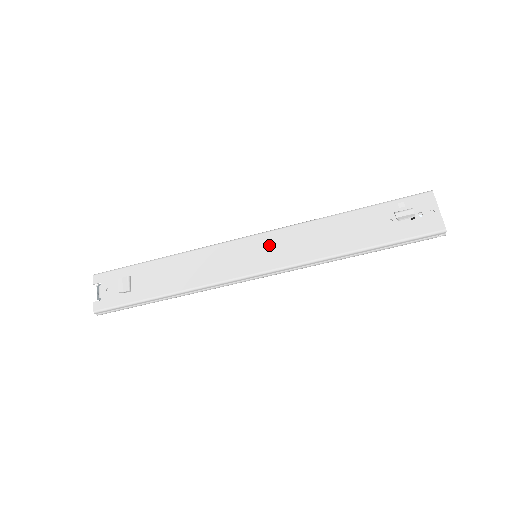
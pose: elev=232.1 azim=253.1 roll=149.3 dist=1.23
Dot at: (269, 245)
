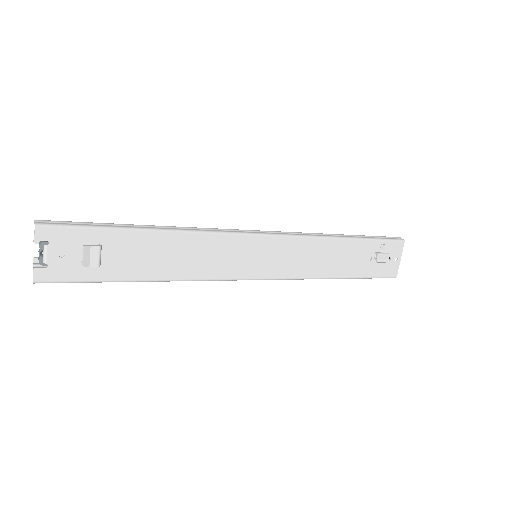
Dot at: (275, 252)
